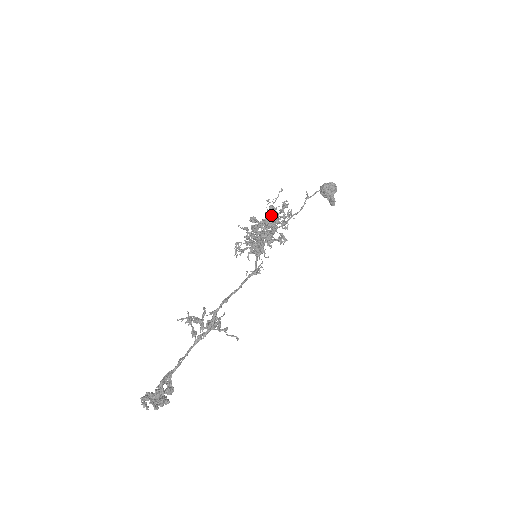
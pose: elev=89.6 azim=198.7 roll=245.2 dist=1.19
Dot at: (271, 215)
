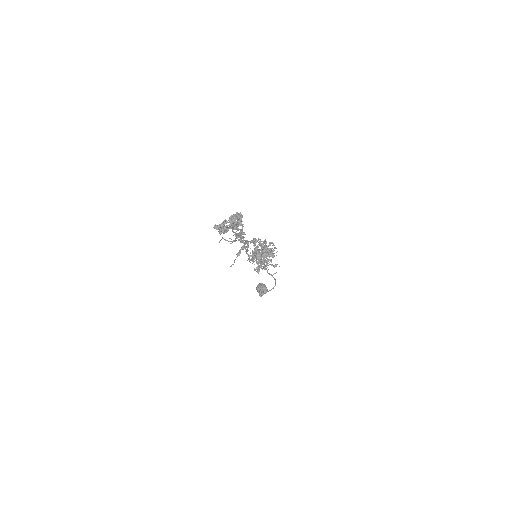
Dot at: occluded
